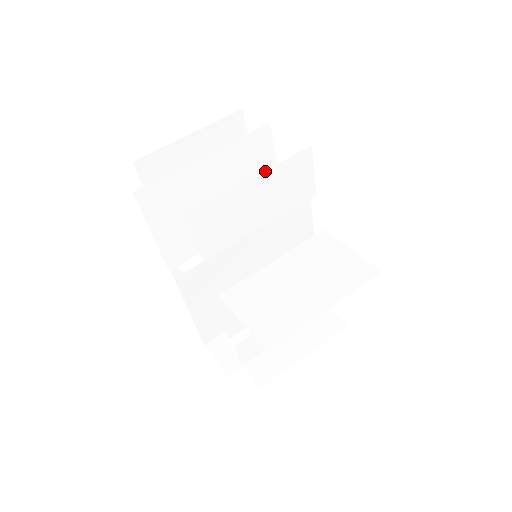
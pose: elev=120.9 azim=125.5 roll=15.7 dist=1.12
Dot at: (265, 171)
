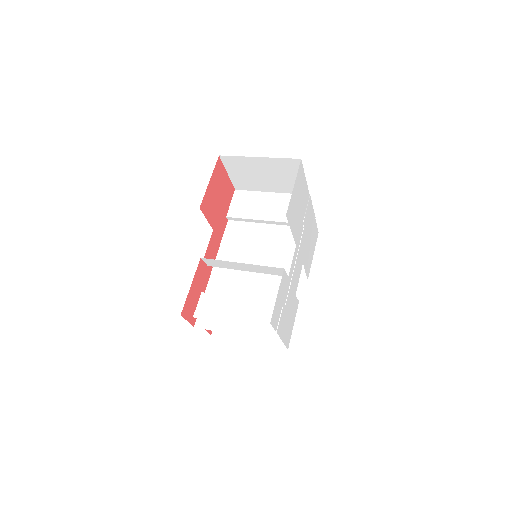
Dot at: (279, 193)
